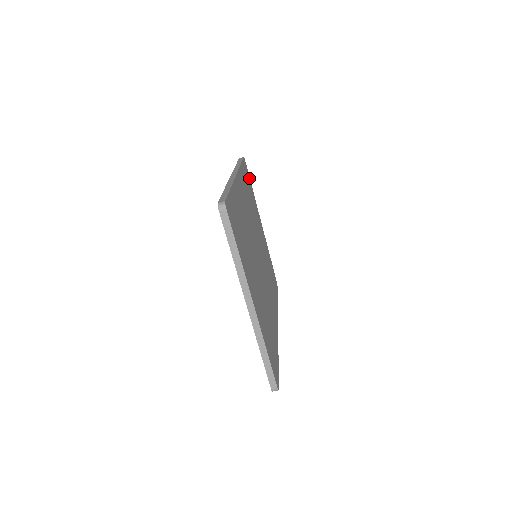
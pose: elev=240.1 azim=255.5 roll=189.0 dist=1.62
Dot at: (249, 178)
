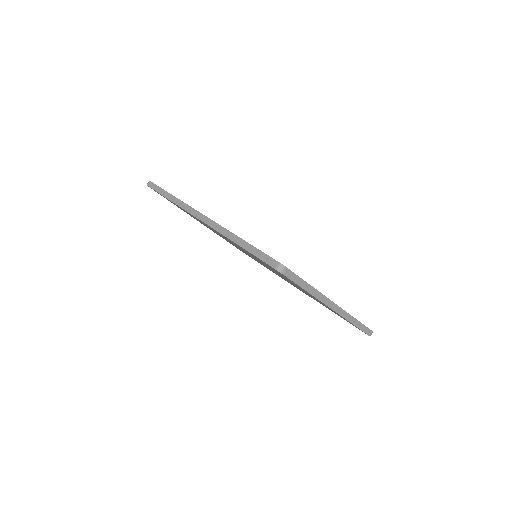
Dot at: occluded
